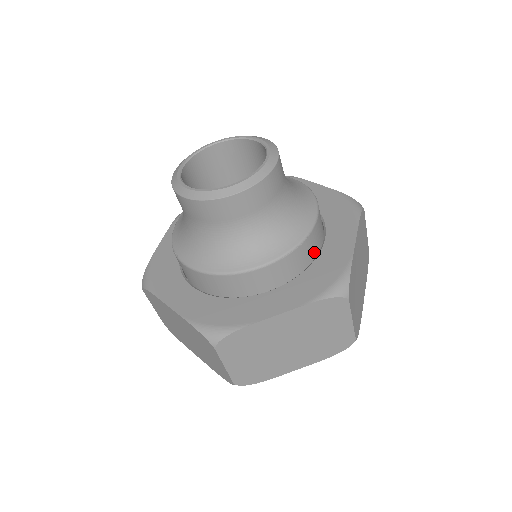
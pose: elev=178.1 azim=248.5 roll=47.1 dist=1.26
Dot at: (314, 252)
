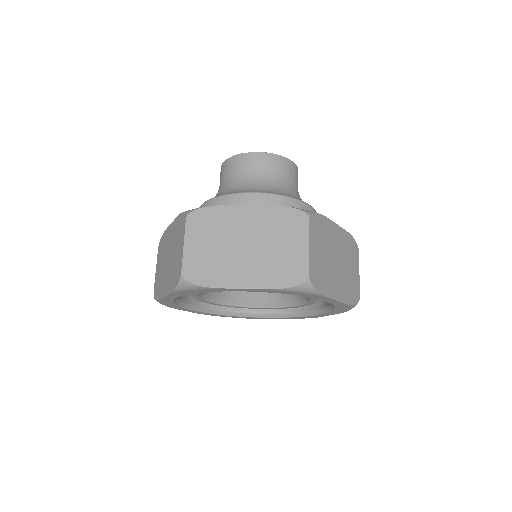
Dot at: occluded
